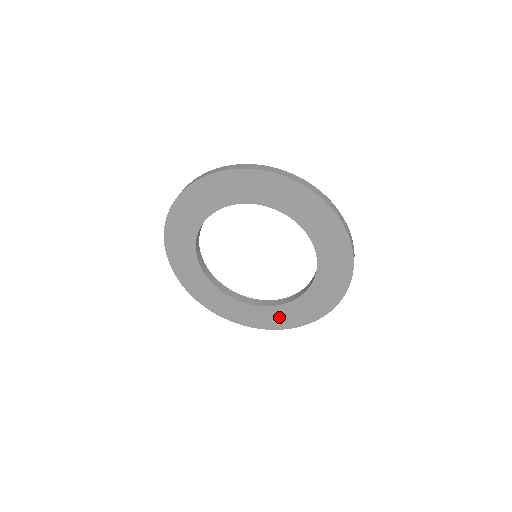
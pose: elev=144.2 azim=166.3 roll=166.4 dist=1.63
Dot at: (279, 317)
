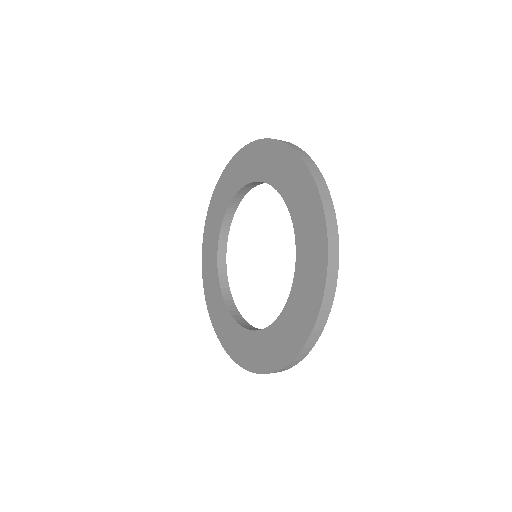
Dot at: (233, 338)
